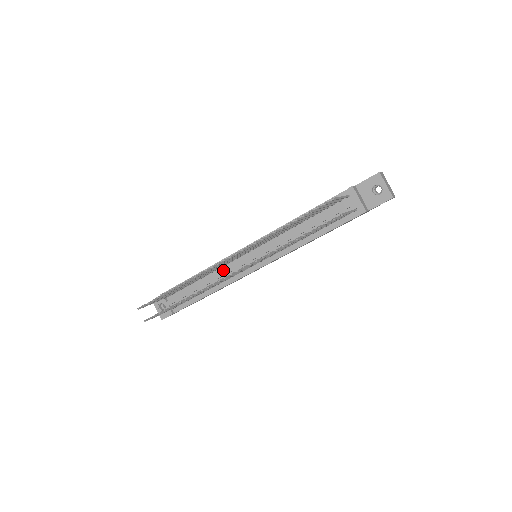
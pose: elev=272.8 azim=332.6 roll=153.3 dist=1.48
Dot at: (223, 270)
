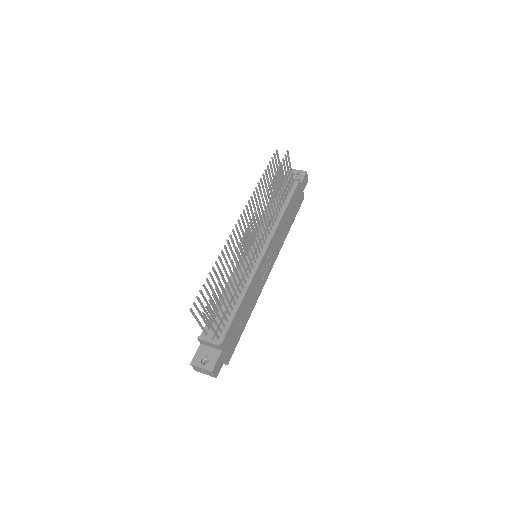
Dot at: (239, 273)
